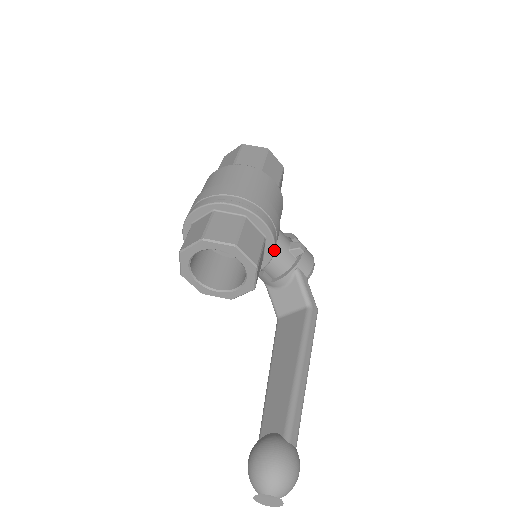
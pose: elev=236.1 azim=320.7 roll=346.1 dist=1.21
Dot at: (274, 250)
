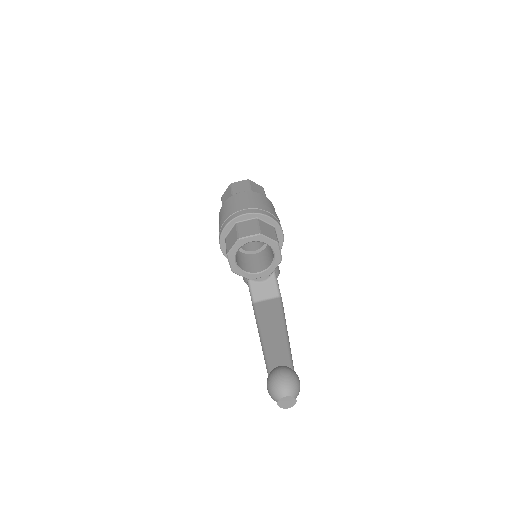
Dot at: occluded
